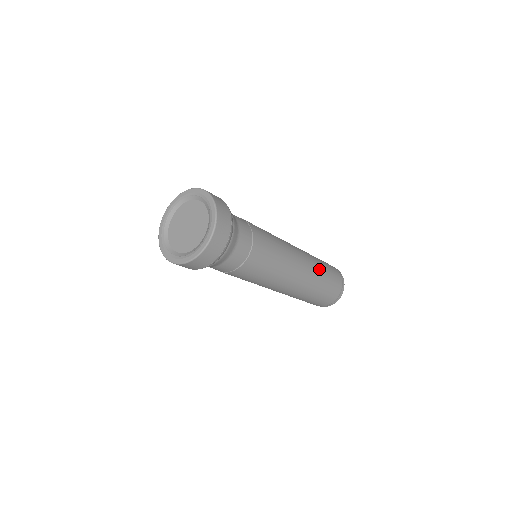
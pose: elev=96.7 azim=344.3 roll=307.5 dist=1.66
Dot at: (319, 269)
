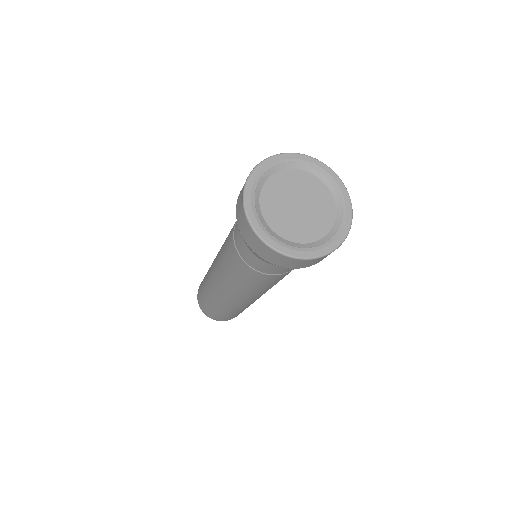
Dot at: occluded
